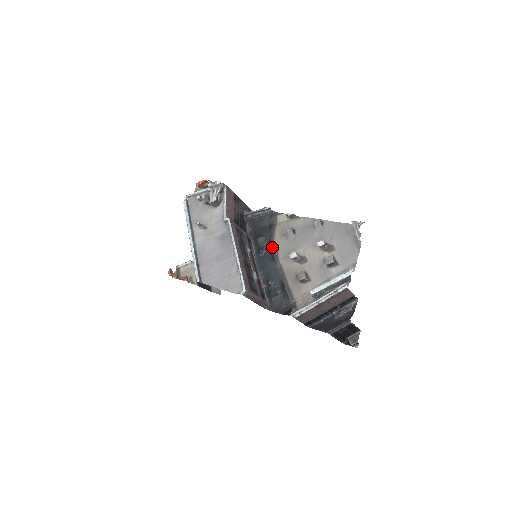
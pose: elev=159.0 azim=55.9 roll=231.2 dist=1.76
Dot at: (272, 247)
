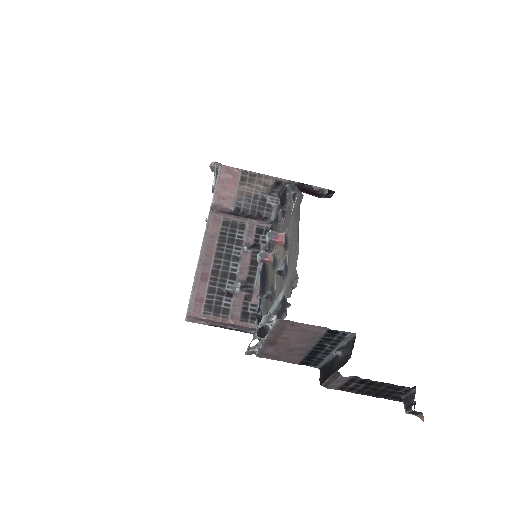
Dot at: occluded
